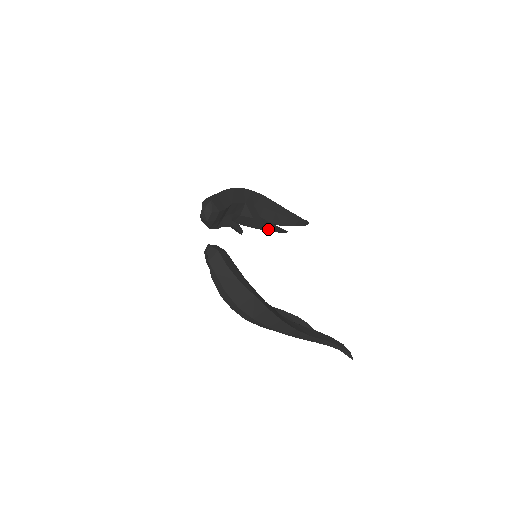
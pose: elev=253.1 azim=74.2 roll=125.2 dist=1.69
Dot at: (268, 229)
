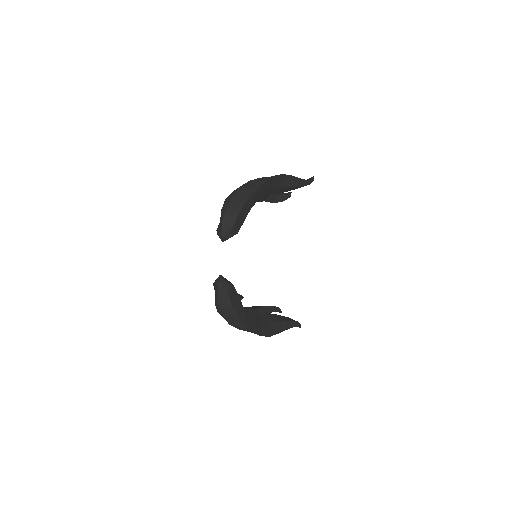
Dot at: occluded
